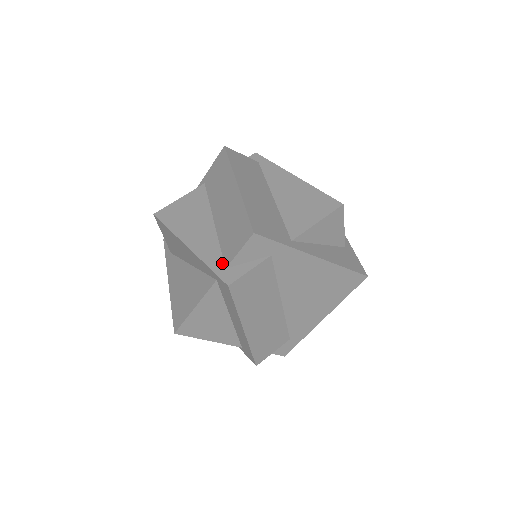
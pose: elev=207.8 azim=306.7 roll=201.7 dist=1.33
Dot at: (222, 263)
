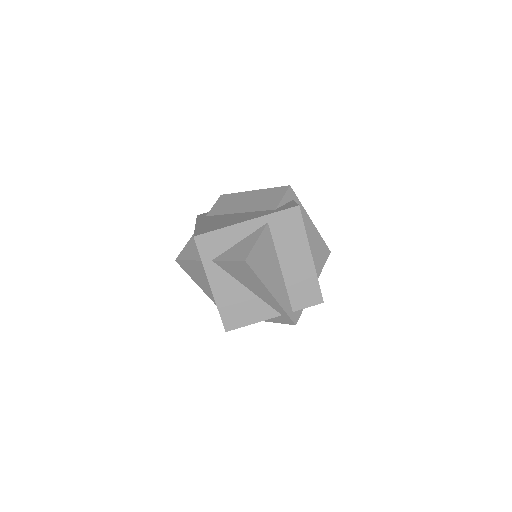
Dot at: (291, 308)
